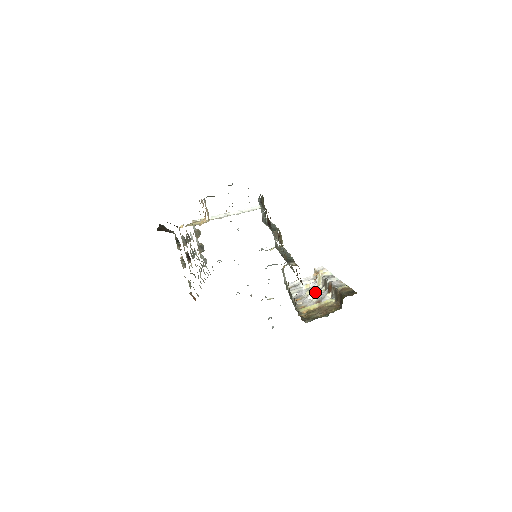
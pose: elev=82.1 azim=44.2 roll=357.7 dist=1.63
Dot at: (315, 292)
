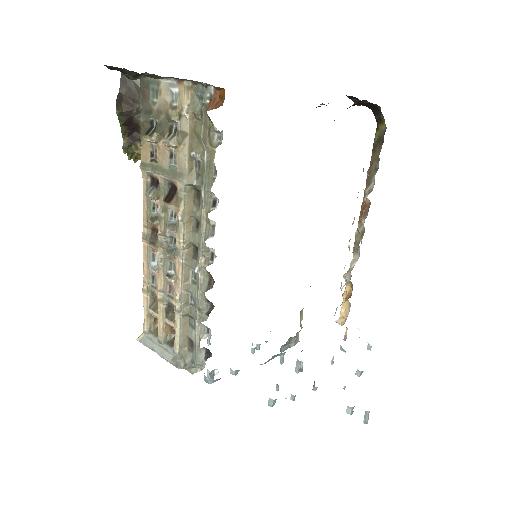
Dot at: occluded
